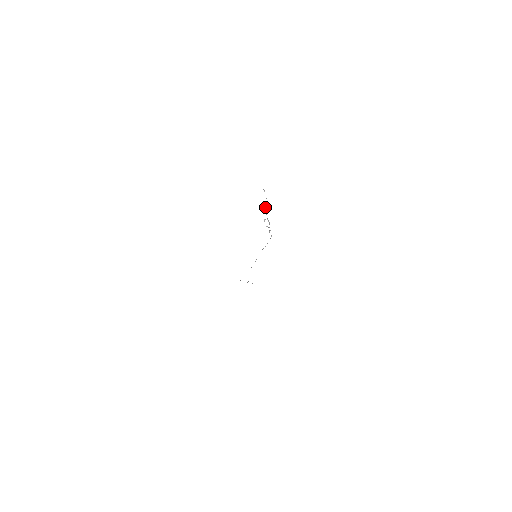
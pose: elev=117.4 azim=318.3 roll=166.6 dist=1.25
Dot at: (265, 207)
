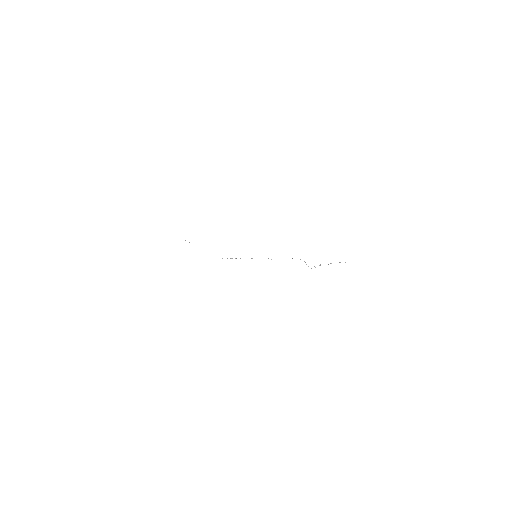
Dot at: (331, 263)
